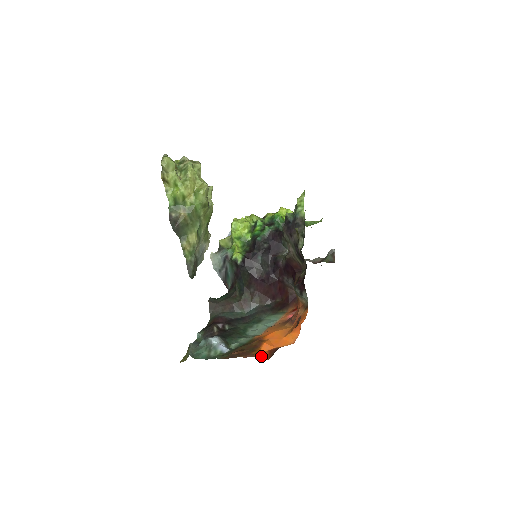
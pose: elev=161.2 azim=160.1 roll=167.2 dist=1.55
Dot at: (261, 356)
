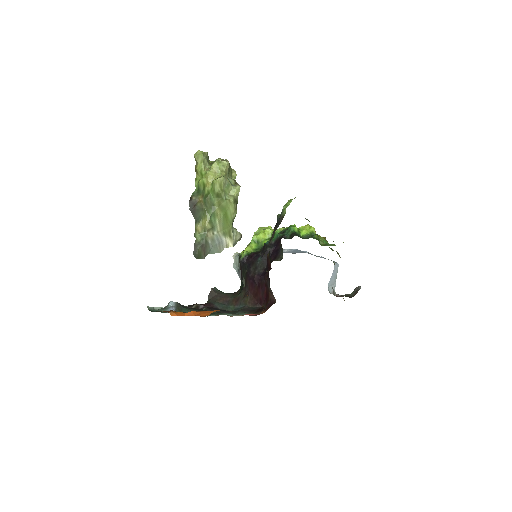
Dot at: (173, 313)
